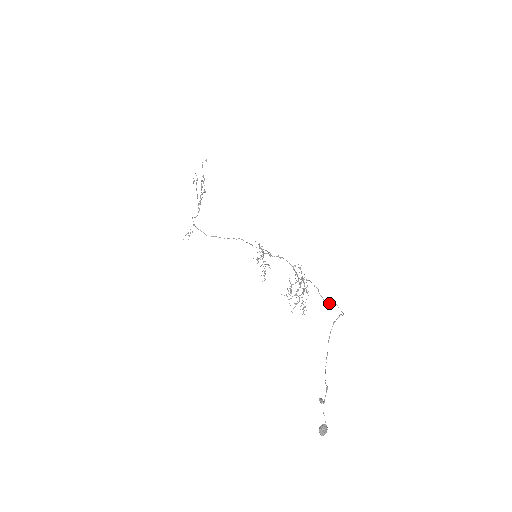
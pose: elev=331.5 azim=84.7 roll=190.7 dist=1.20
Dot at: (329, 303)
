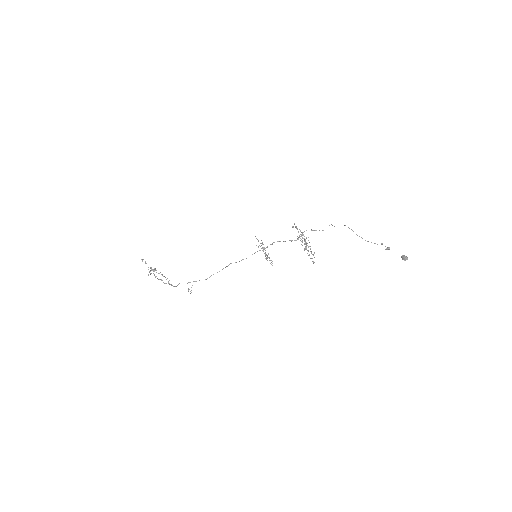
Dot at: occluded
